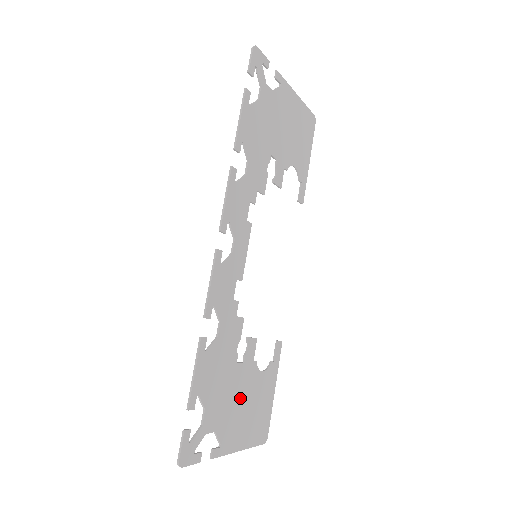
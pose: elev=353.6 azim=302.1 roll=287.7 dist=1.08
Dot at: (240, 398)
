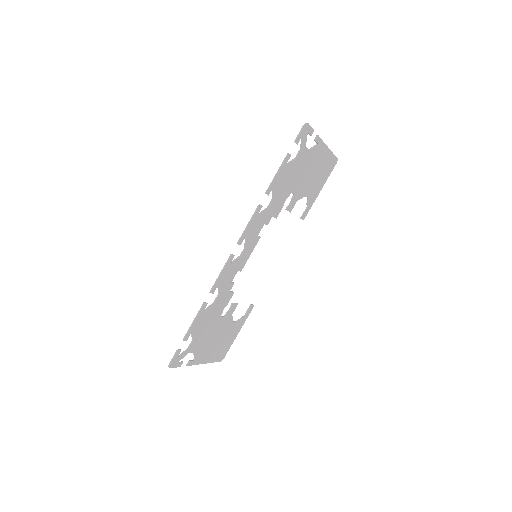
Dot at: (215, 336)
